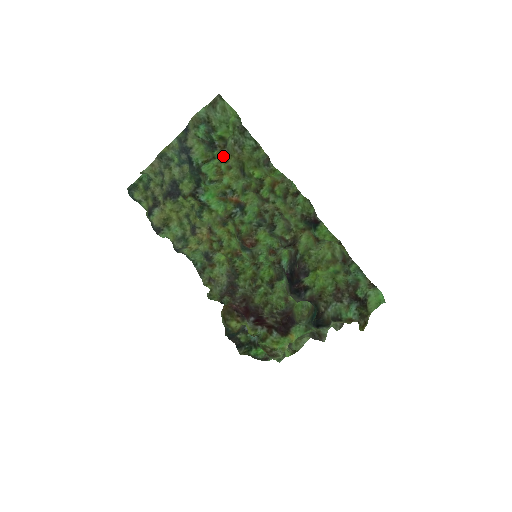
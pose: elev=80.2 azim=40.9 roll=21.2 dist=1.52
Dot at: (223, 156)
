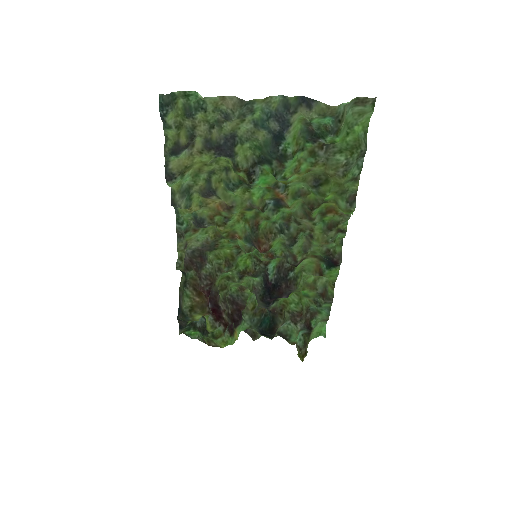
Dot at: (316, 159)
